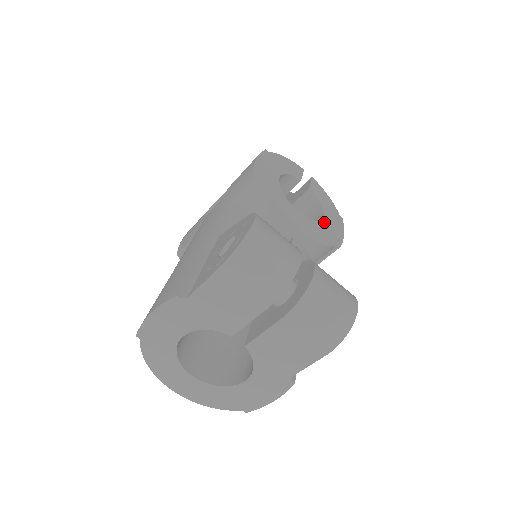
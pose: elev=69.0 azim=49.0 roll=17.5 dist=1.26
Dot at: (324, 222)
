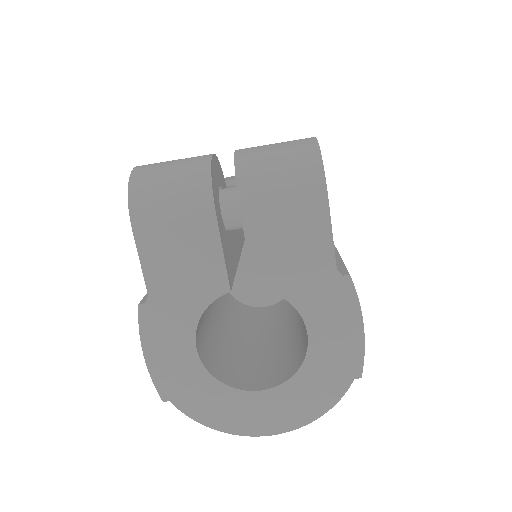
Dot at: occluded
